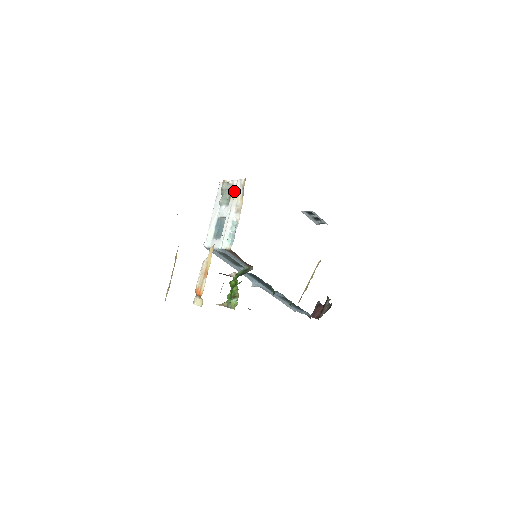
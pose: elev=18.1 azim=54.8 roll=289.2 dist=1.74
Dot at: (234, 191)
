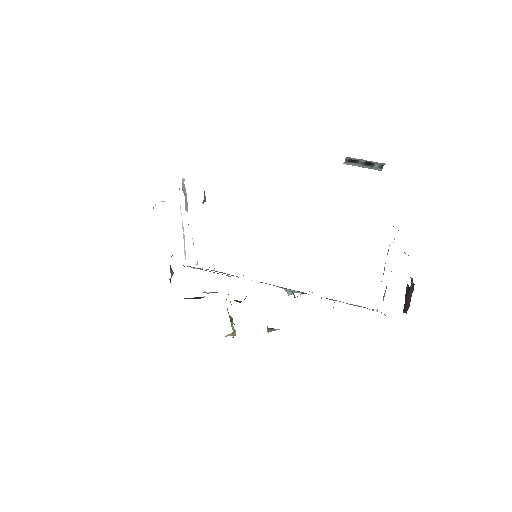
Dot at: occluded
